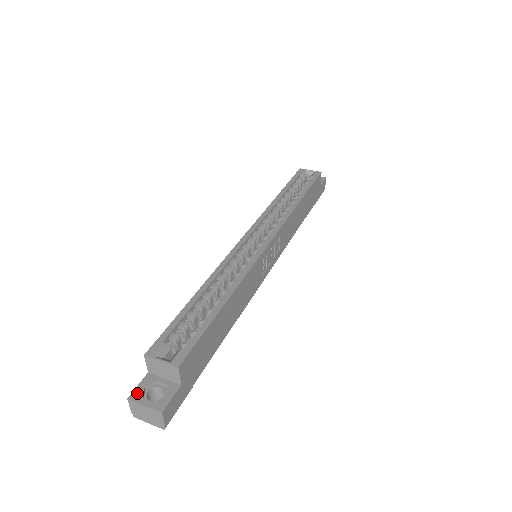
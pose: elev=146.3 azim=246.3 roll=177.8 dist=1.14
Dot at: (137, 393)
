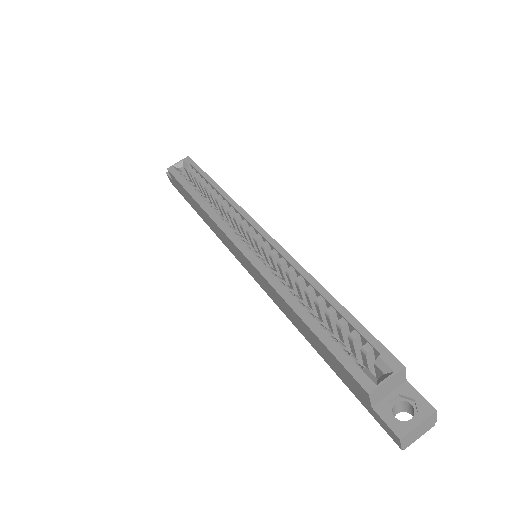
Dot at: (397, 427)
